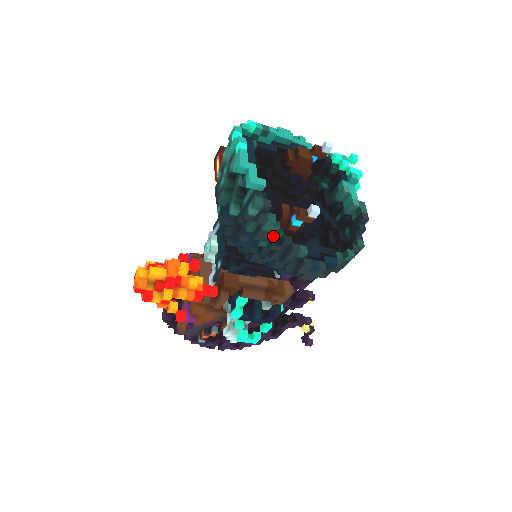
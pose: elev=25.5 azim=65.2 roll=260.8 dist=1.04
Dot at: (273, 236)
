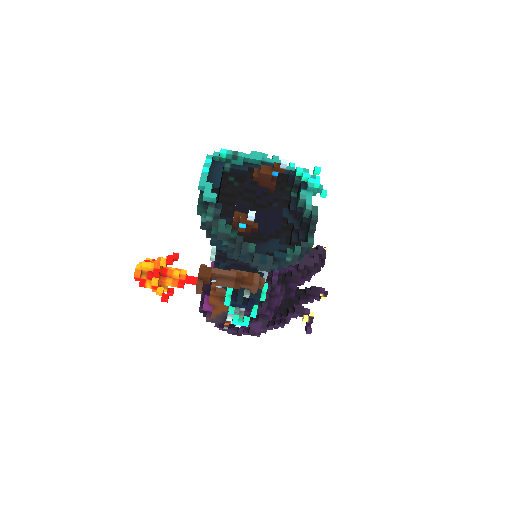
Dot at: (230, 237)
